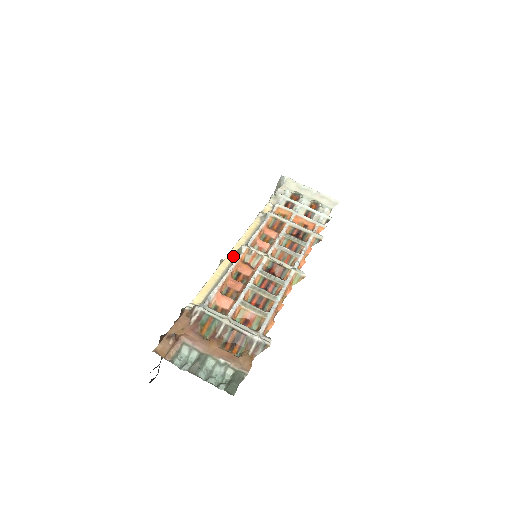
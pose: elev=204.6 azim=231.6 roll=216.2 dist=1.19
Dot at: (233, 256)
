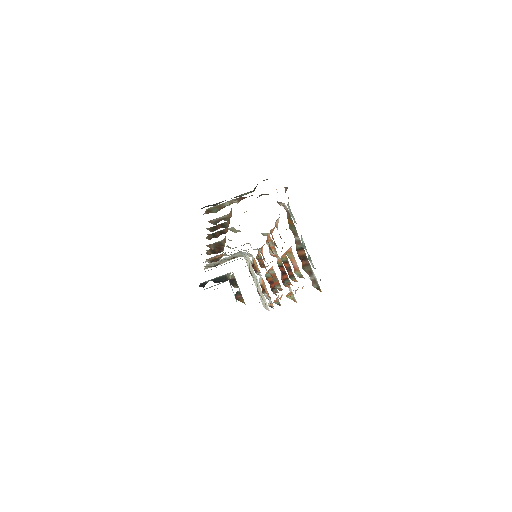
Dot at: occluded
